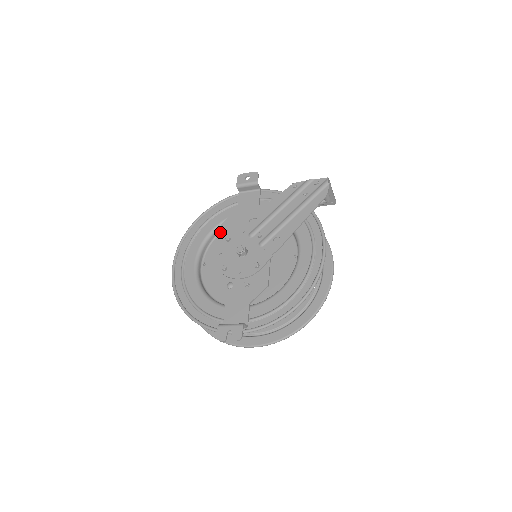
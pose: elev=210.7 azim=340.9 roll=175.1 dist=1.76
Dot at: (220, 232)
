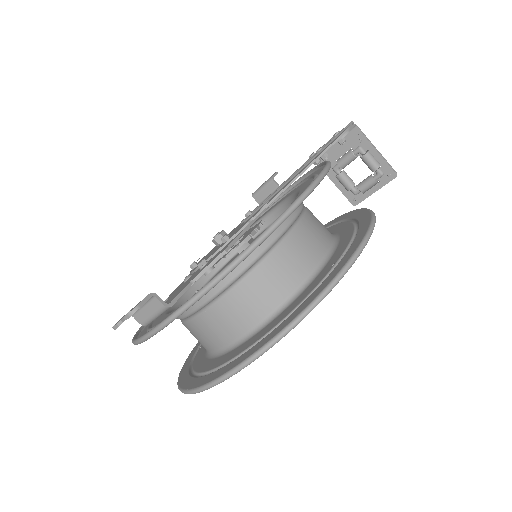
Dot at: occluded
